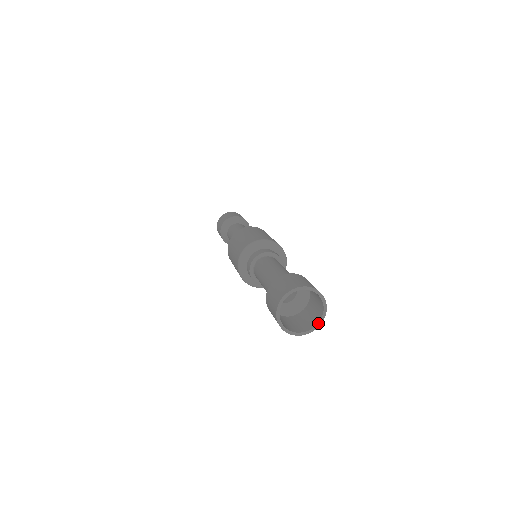
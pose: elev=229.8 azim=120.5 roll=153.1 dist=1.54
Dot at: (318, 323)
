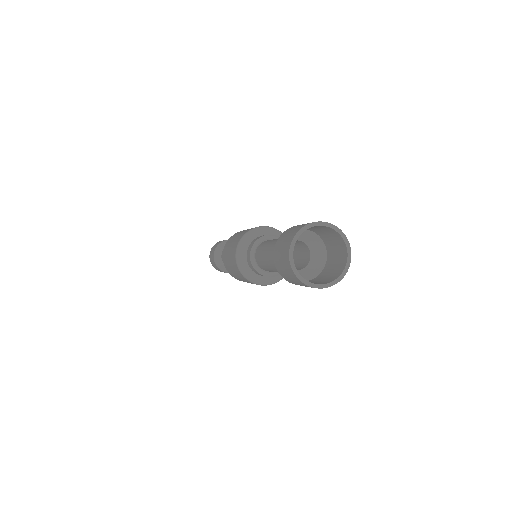
Dot at: (346, 264)
